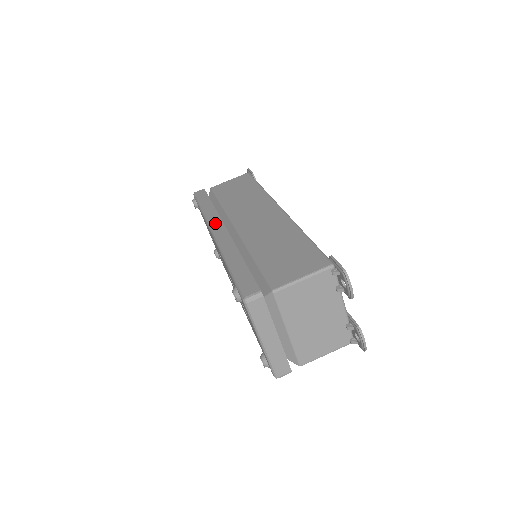
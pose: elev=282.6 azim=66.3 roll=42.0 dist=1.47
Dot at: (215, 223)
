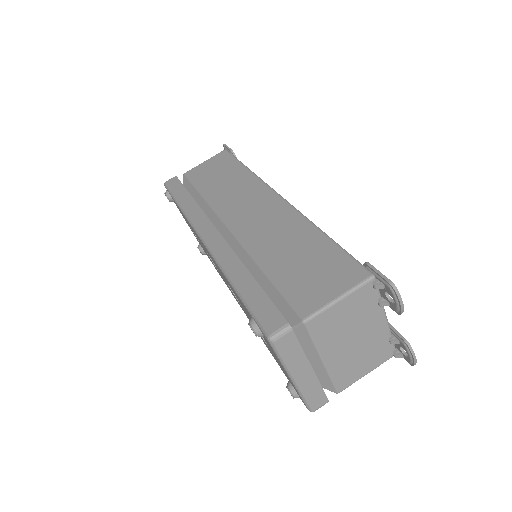
Dot at: (202, 224)
